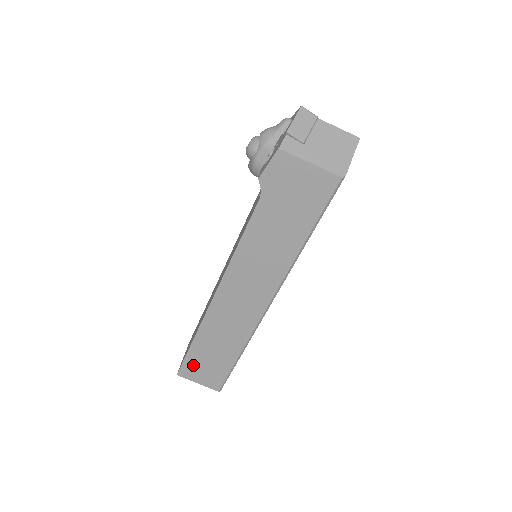
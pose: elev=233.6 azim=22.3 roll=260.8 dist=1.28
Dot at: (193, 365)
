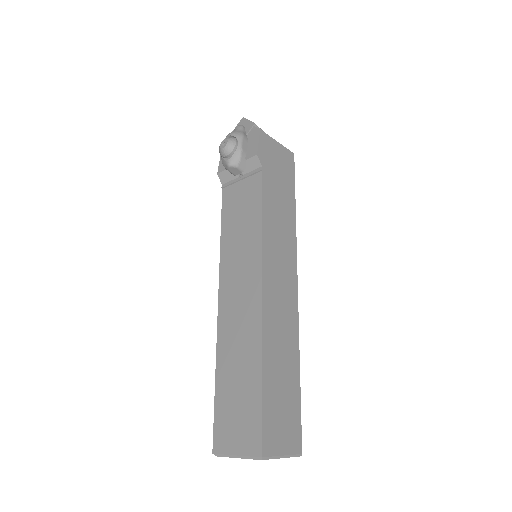
Dot at: (271, 421)
